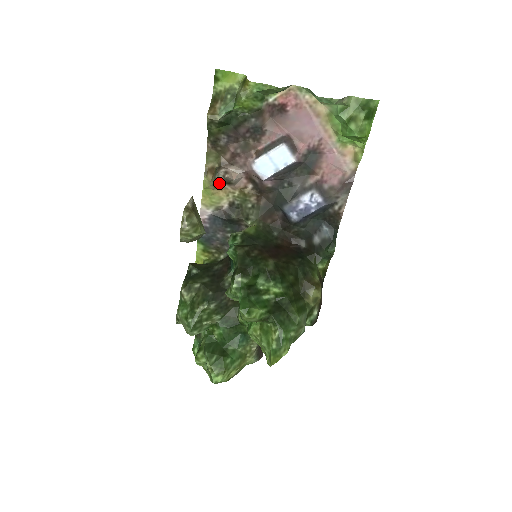
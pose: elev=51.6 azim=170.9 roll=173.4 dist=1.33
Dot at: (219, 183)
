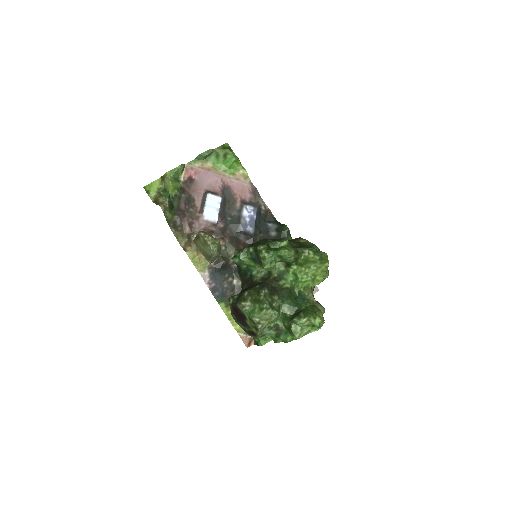
Dot at: occluded
